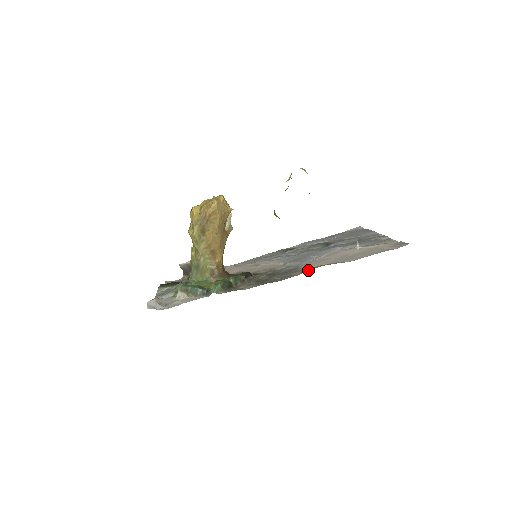
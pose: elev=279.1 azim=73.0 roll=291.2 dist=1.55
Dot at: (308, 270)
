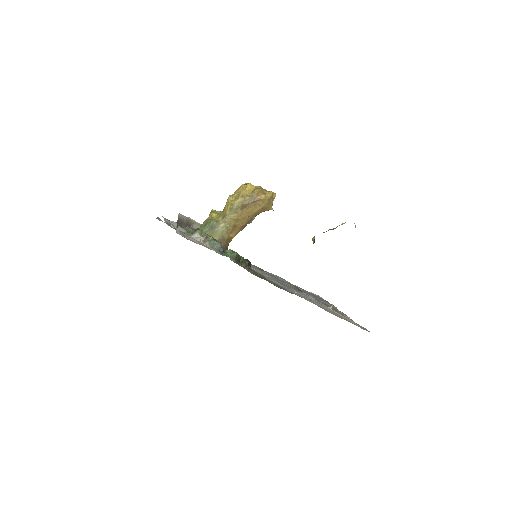
Dot at: occluded
